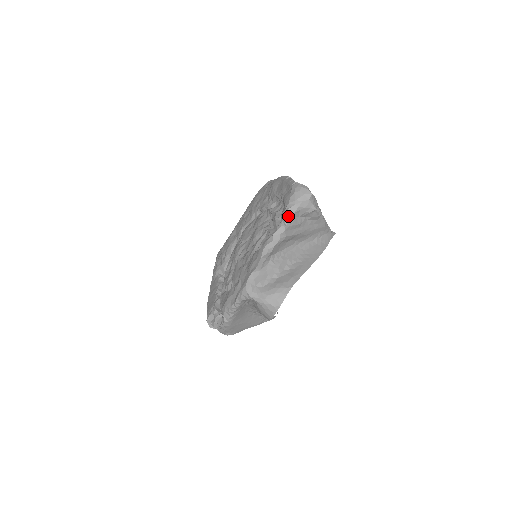
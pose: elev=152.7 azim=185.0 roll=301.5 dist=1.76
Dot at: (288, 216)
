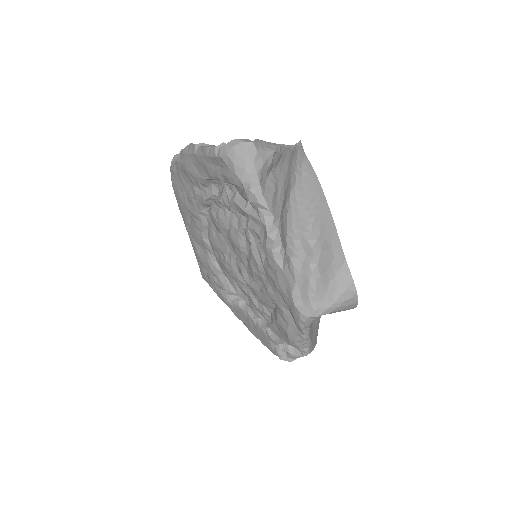
Dot at: (258, 197)
